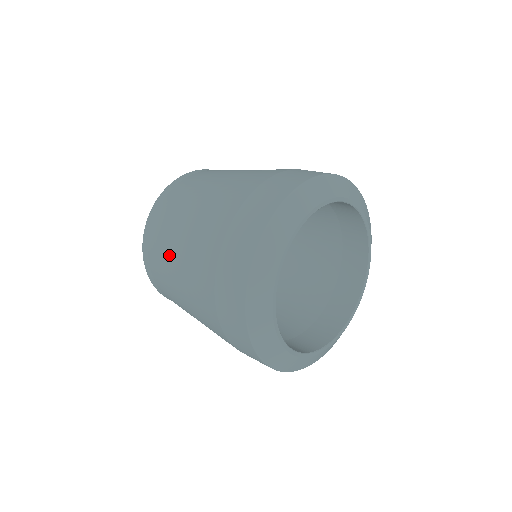
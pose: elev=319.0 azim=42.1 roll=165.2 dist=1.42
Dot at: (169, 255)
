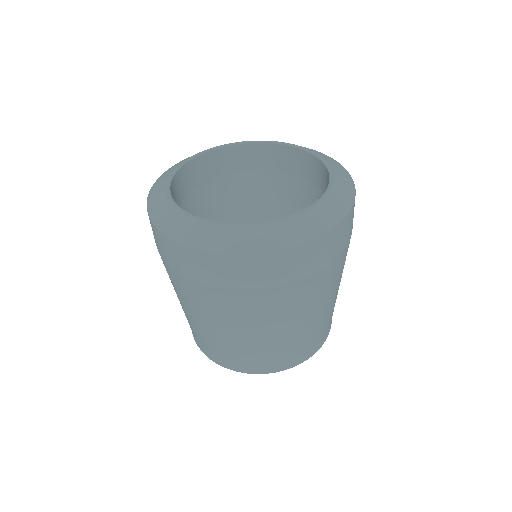
Dot at: occluded
